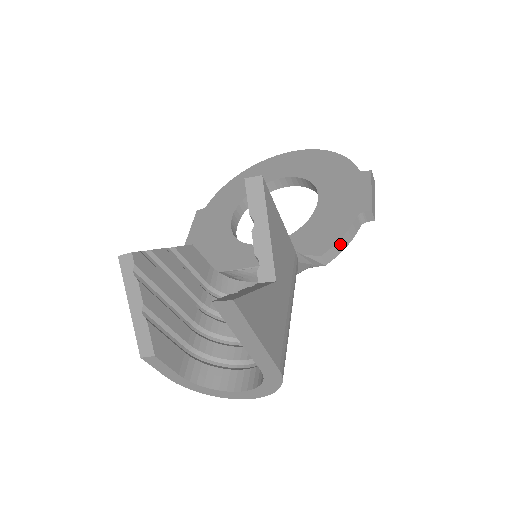
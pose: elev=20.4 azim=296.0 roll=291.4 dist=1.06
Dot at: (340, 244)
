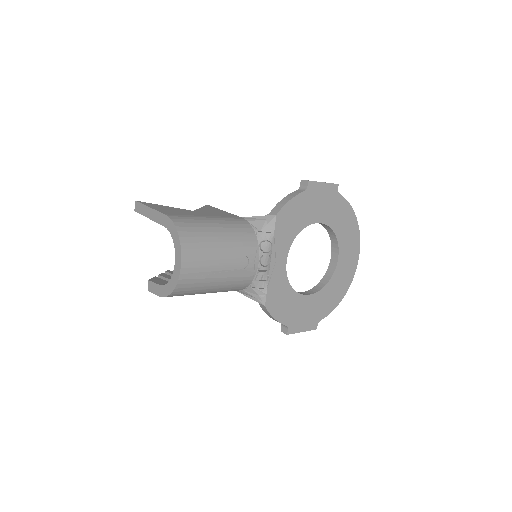
Dot at: (283, 202)
